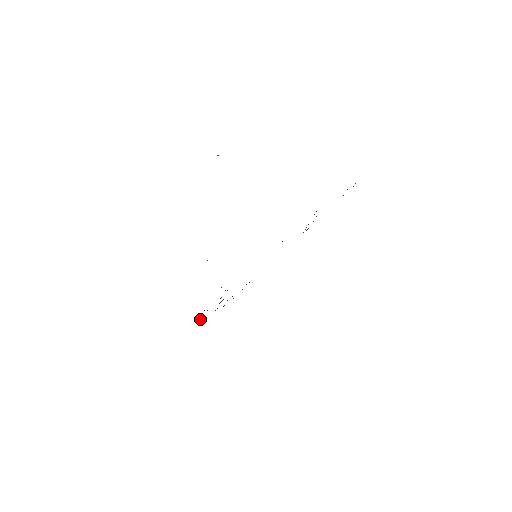
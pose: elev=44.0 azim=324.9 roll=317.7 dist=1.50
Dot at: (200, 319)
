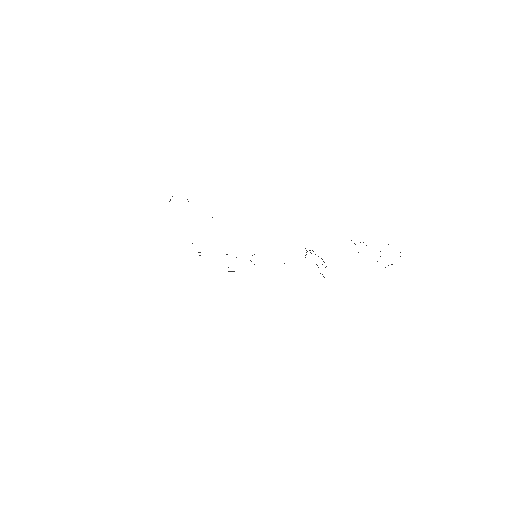
Dot at: occluded
